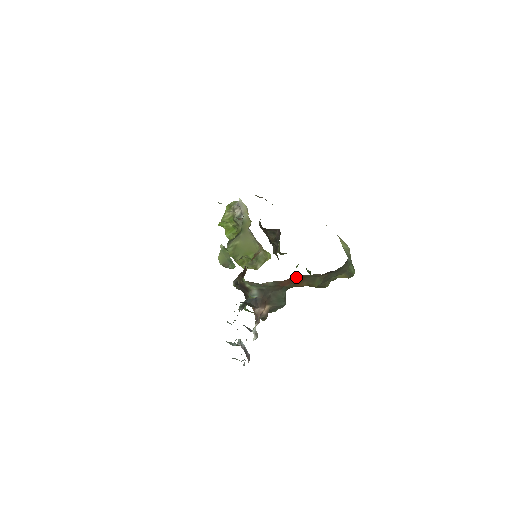
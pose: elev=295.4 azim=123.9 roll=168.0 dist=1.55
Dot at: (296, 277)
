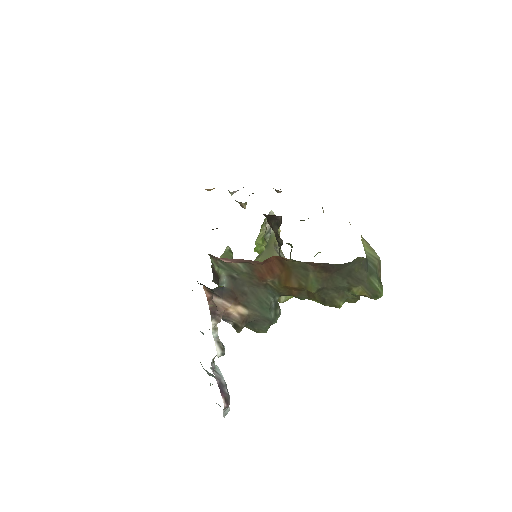
Dot at: (278, 265)
